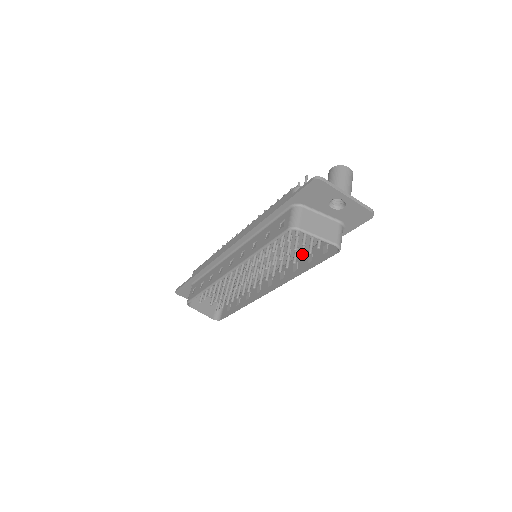
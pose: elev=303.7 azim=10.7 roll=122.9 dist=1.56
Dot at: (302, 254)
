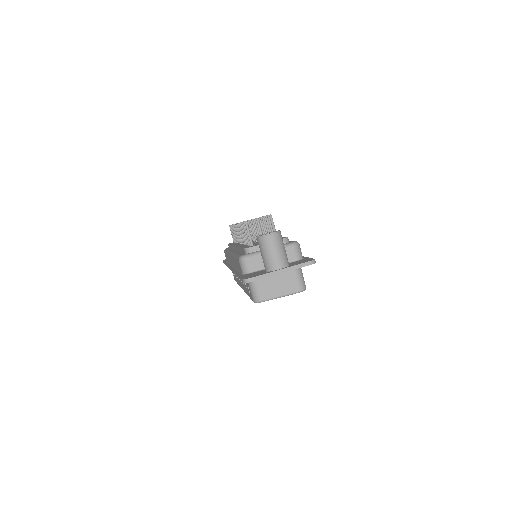
Dot at: occluded
